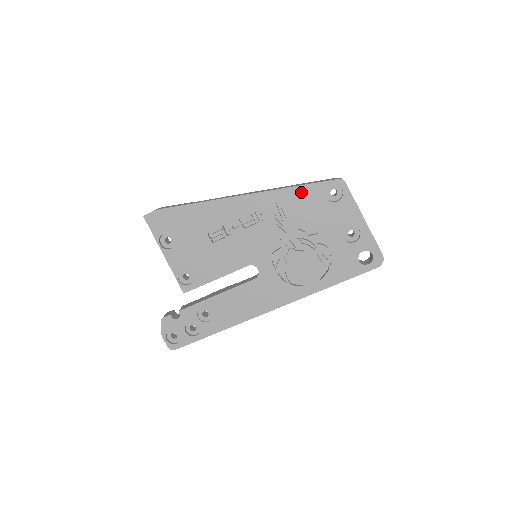
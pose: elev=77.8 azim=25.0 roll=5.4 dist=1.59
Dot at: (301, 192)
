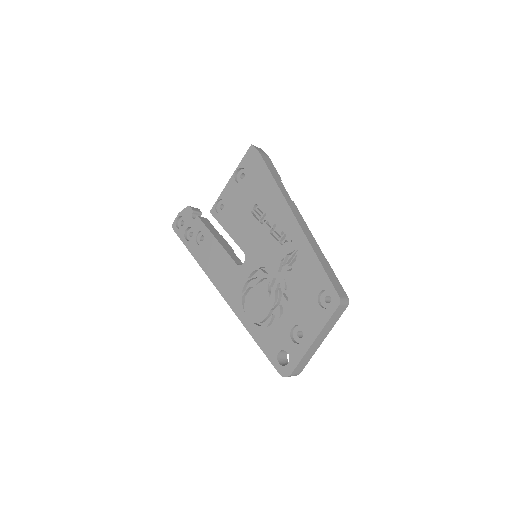
Dot at: (315, 266)
